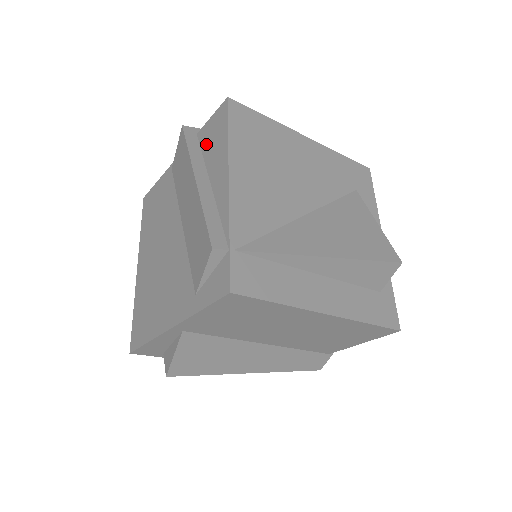
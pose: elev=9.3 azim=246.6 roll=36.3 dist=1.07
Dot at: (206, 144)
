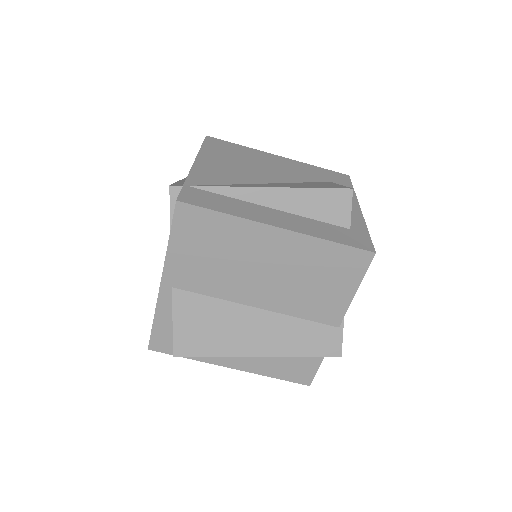
Dot at: occluded
